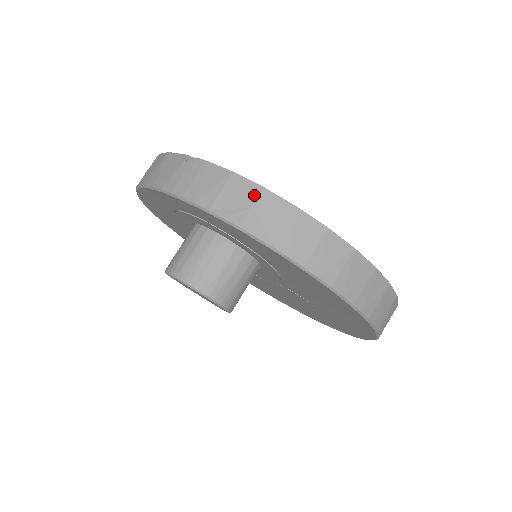
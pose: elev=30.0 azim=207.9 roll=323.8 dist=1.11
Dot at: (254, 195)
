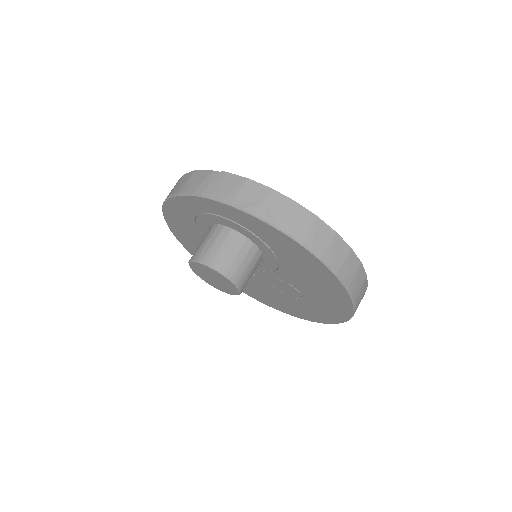
Dot at: (264, 193)
